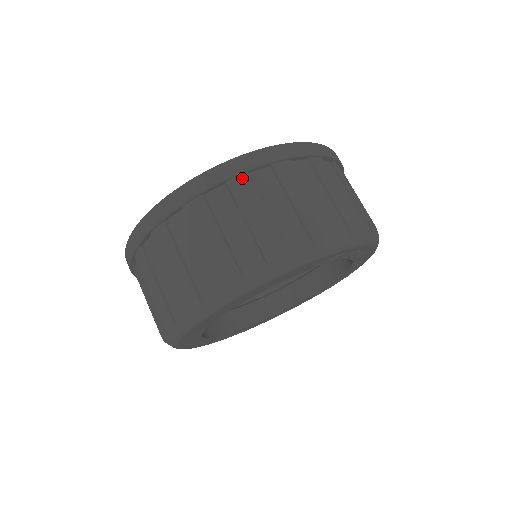
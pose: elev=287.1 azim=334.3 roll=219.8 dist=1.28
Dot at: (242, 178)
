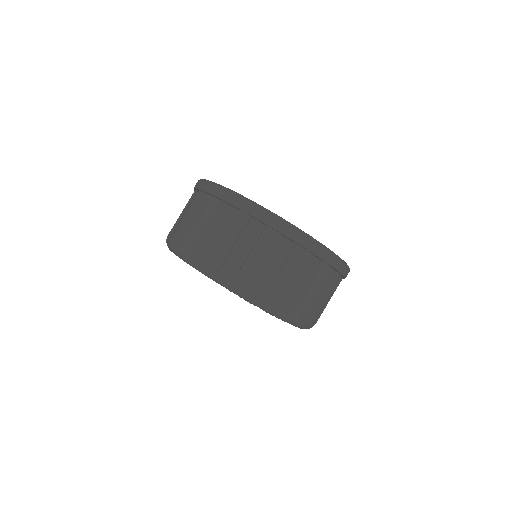
Dot at: (244, 215)
